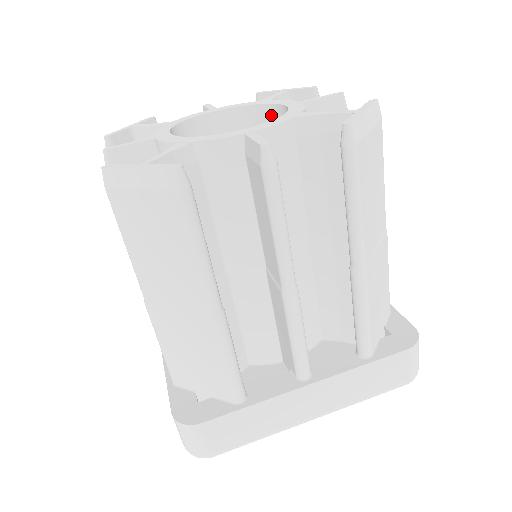
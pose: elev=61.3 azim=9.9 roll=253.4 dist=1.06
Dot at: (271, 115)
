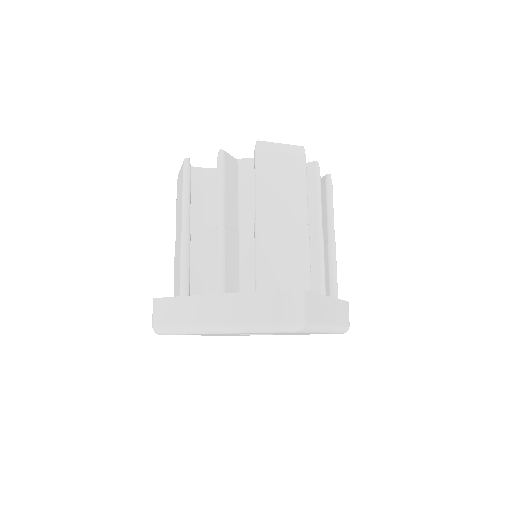
Dot at: occluded
